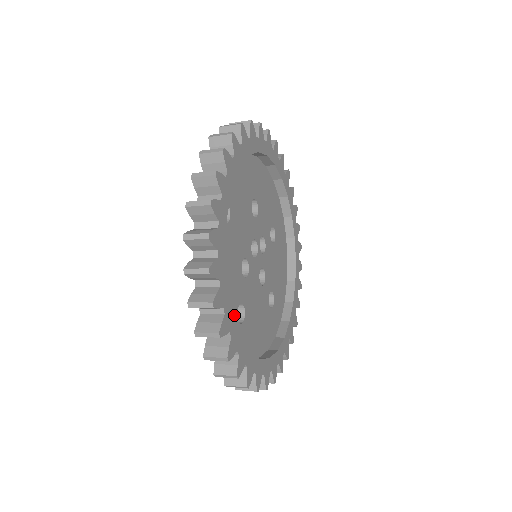
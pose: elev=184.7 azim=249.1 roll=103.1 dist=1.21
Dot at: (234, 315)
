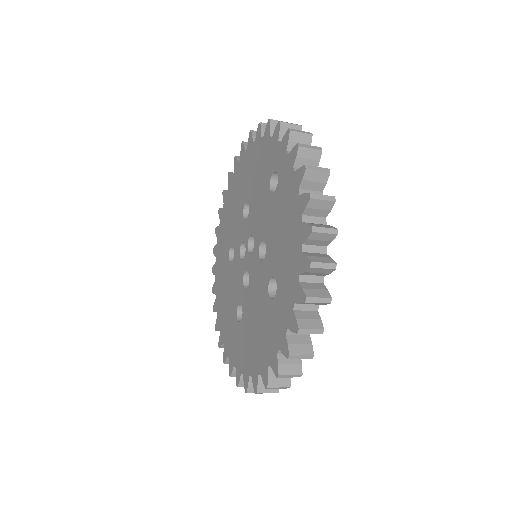
Dot at: occluded
